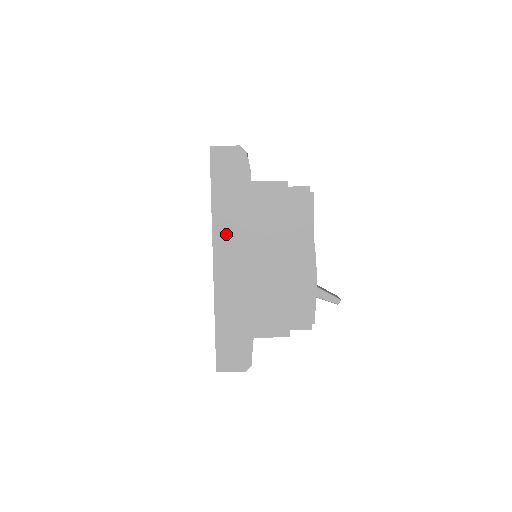
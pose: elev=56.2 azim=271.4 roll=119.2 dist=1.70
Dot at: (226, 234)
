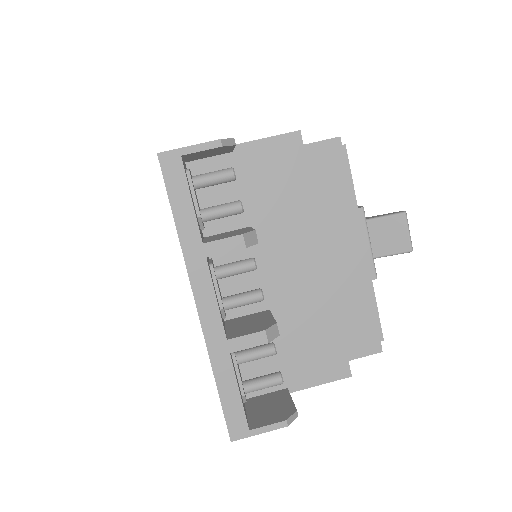
Dot at: occluded
